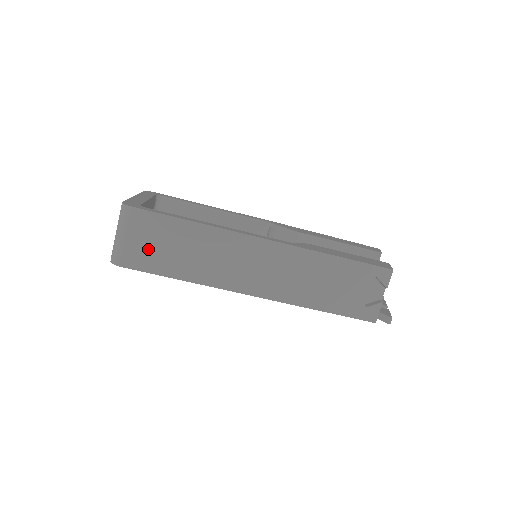
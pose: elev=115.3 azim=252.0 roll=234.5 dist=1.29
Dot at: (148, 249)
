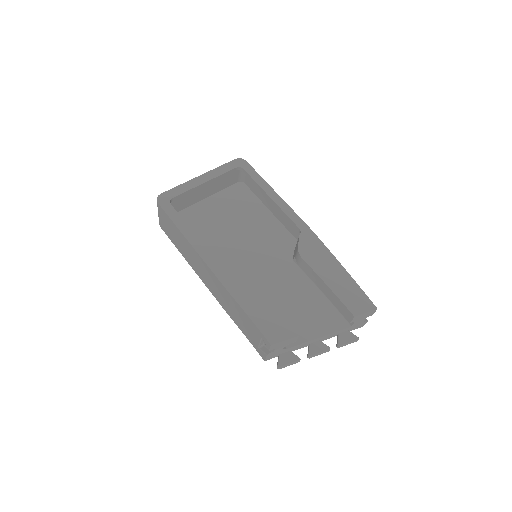
Dot at: (167, 228)
